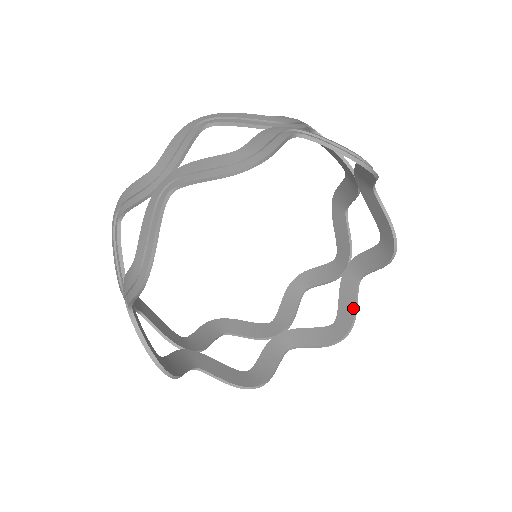
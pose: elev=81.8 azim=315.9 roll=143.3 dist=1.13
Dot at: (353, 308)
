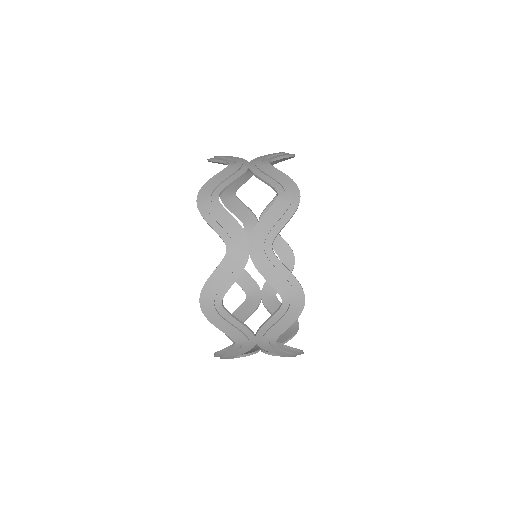
Dot at: (284, 242)
